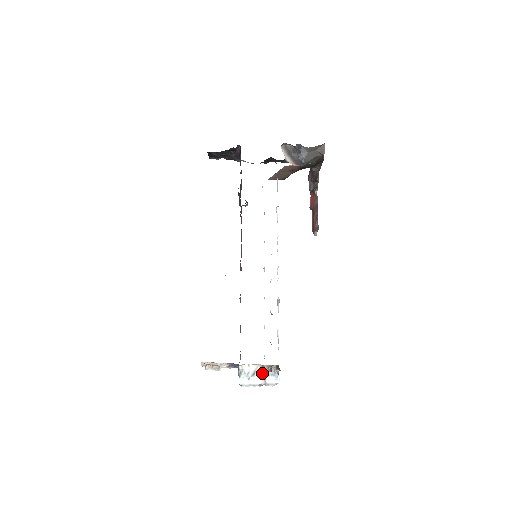
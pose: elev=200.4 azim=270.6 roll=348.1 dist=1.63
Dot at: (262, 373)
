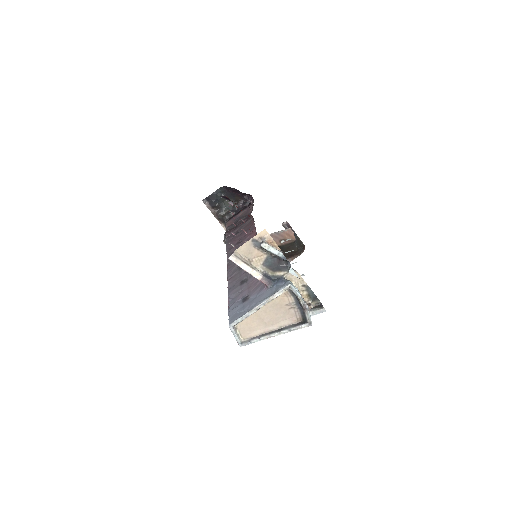
Dot at: (303, 299)
